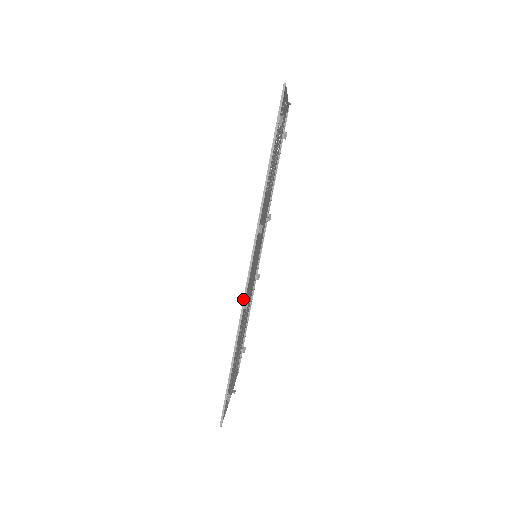
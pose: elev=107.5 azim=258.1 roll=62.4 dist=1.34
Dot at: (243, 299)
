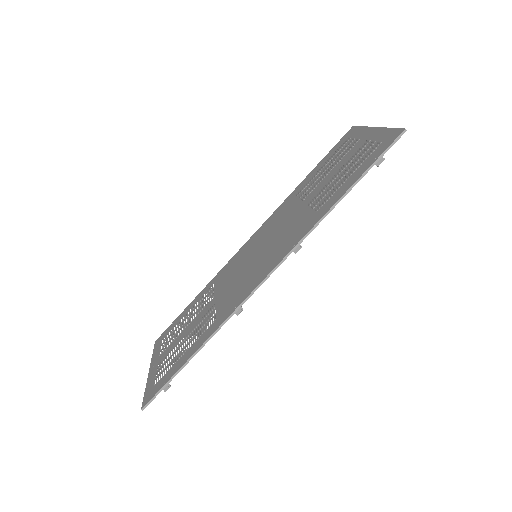
Dot at: (240, 304)
